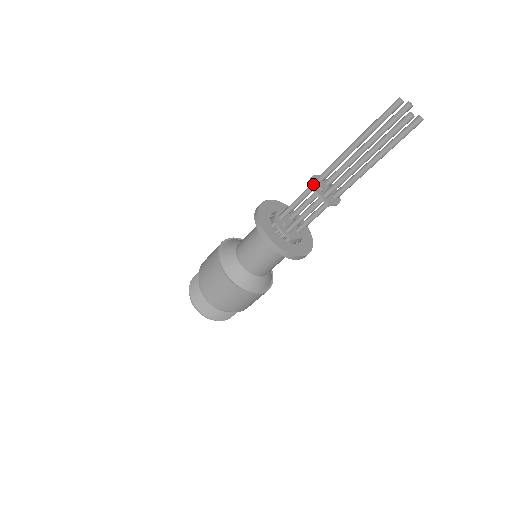
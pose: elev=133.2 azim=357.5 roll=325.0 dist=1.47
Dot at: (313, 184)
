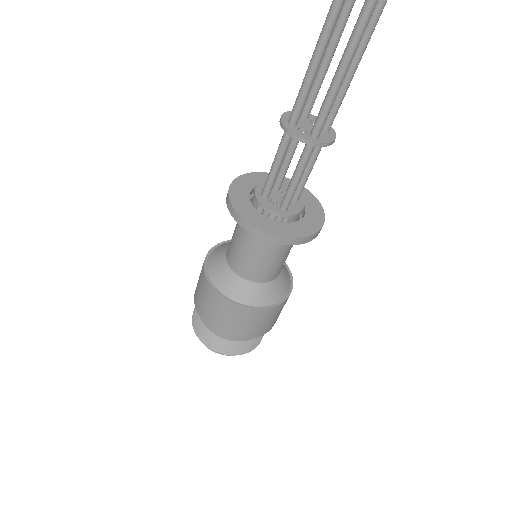
Dot at: (289, 129)
